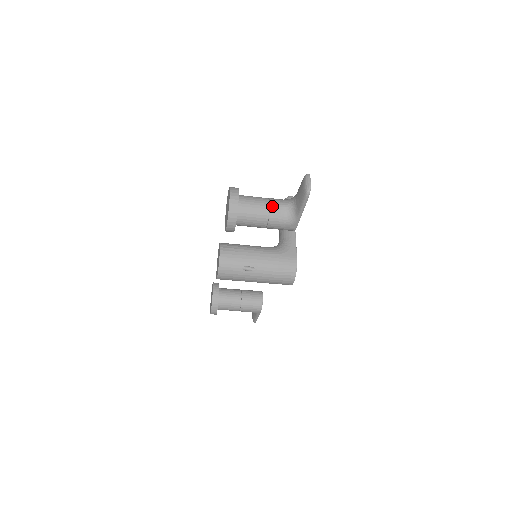
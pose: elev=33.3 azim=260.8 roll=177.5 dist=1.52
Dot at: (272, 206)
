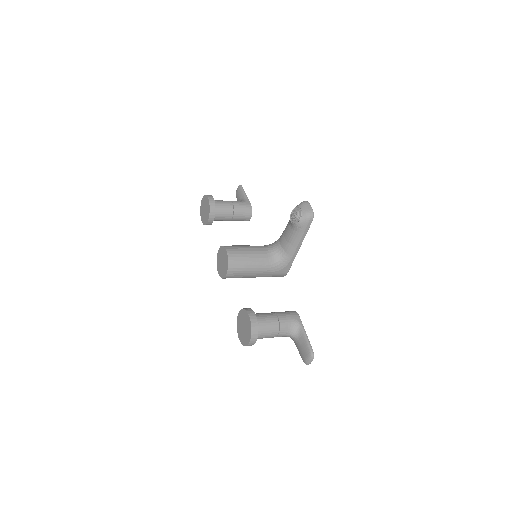
Dot at: (279, 336)
